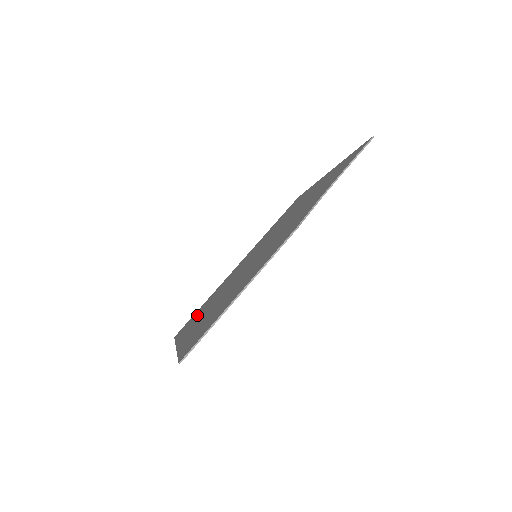
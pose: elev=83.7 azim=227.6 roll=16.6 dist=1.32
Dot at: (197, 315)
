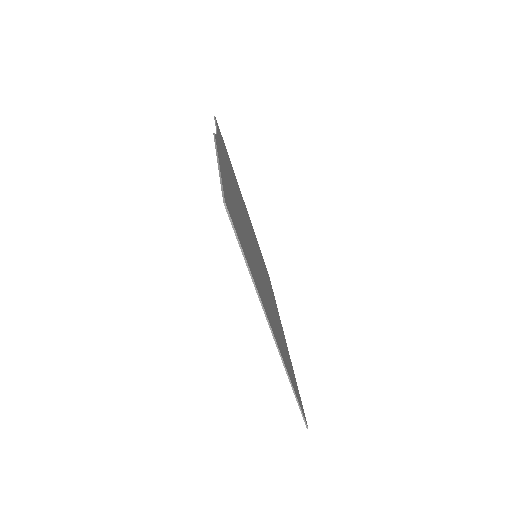
Dot at: occluded
